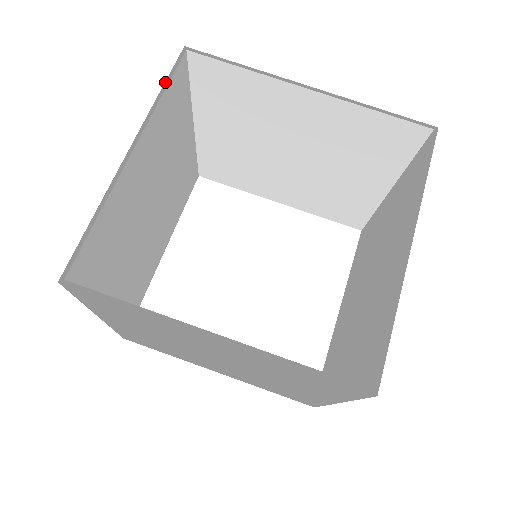
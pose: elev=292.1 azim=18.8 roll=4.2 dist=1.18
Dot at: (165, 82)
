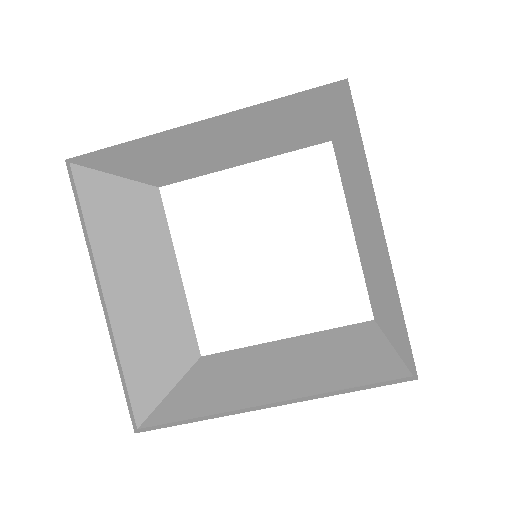
Dot at: (78, 211)
